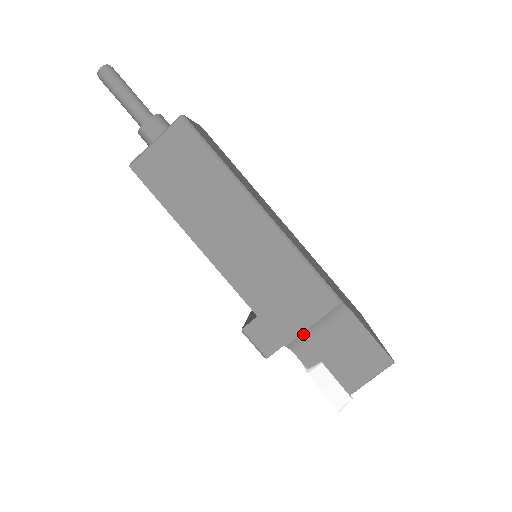
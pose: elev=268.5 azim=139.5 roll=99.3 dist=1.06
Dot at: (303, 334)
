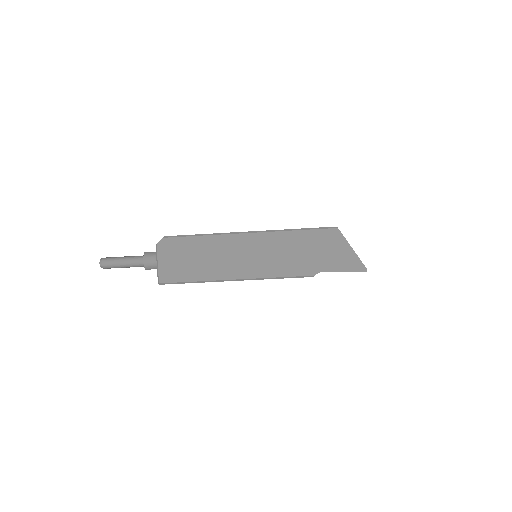
Dot at: occluded
